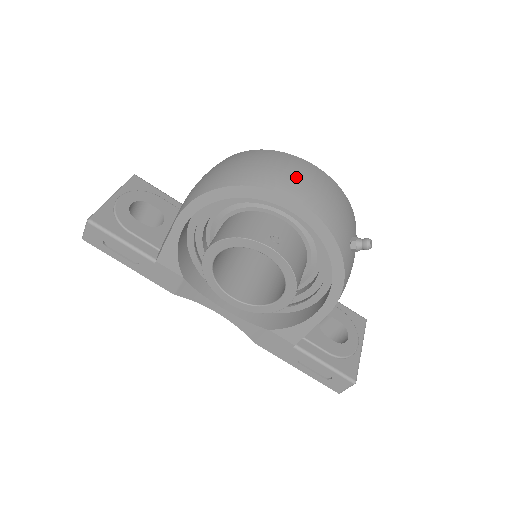
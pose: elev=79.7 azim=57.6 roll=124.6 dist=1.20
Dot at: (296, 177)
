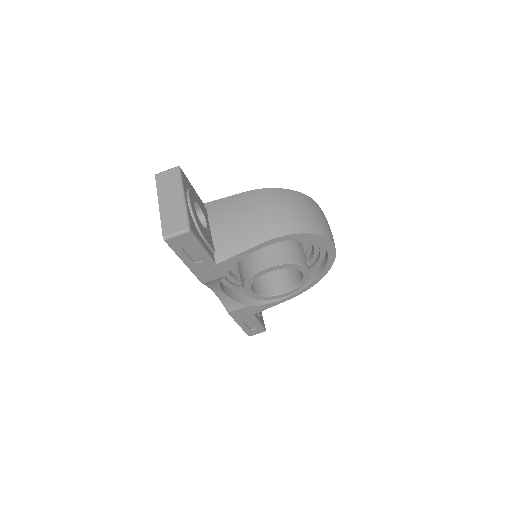
Dot at: occluded
